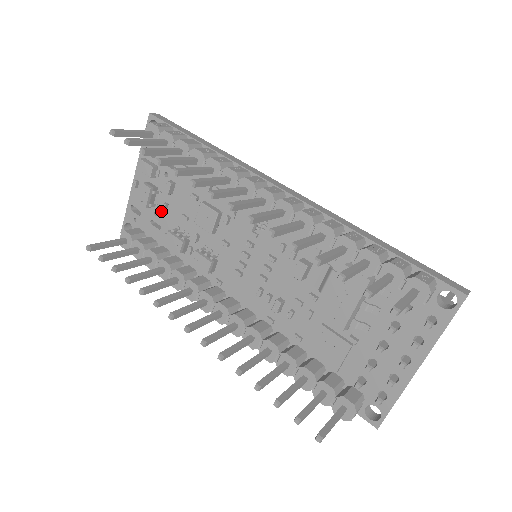
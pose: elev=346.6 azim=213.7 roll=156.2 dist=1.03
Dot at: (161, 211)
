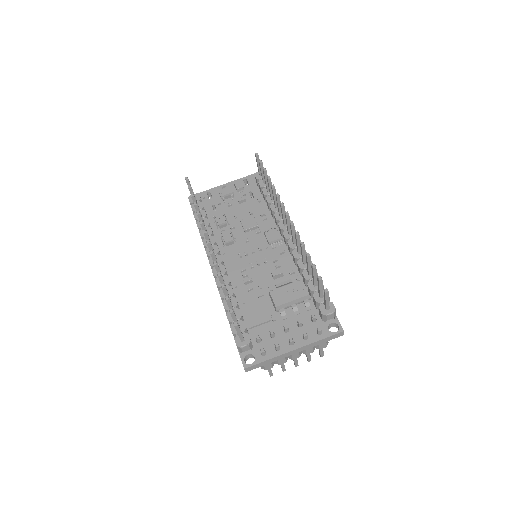
Dot at: (225, 205)
